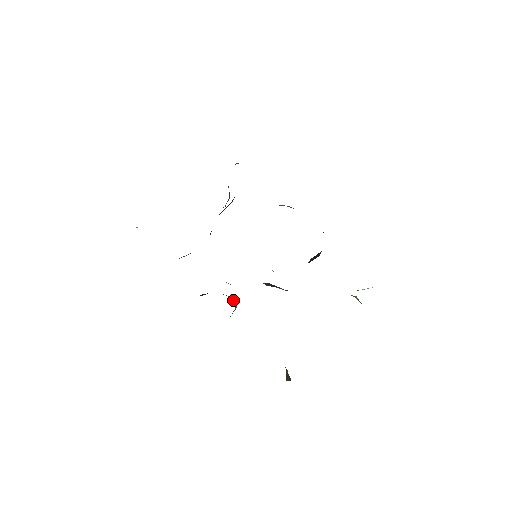
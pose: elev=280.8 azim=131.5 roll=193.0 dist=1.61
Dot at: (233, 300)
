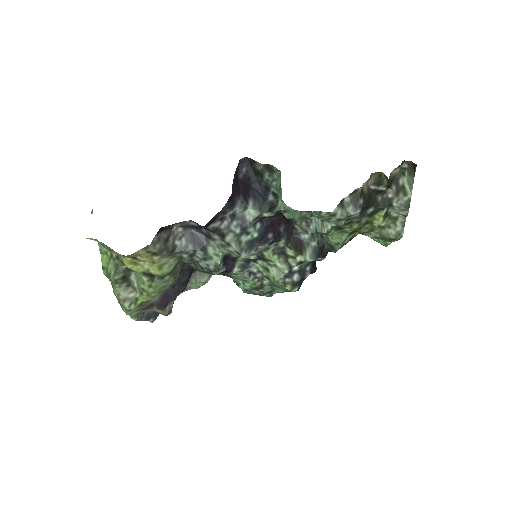
Dot at: (271, 209)
